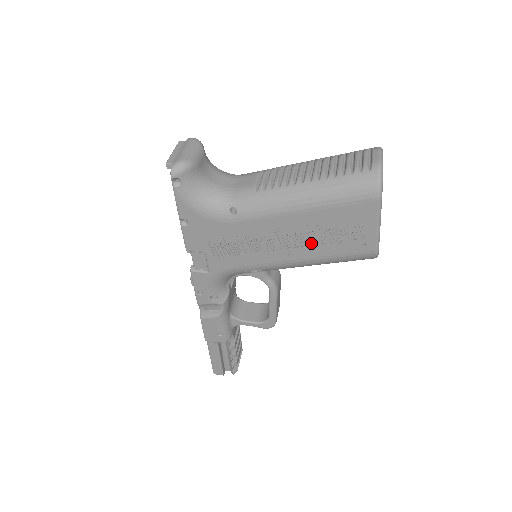
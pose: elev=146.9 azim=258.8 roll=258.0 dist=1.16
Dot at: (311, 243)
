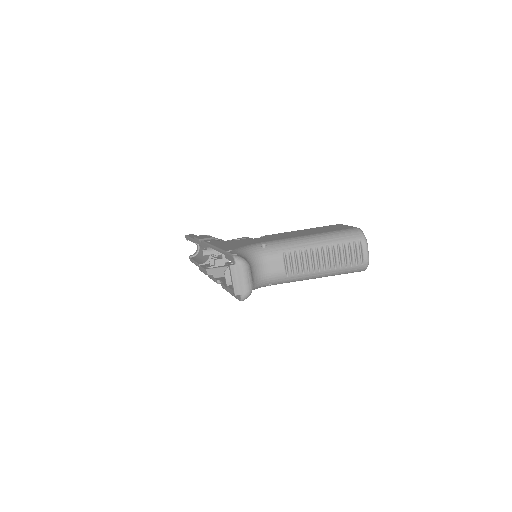
Dot at: occluded
